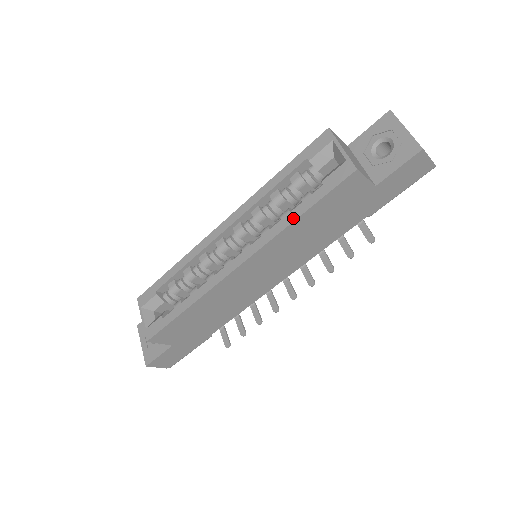
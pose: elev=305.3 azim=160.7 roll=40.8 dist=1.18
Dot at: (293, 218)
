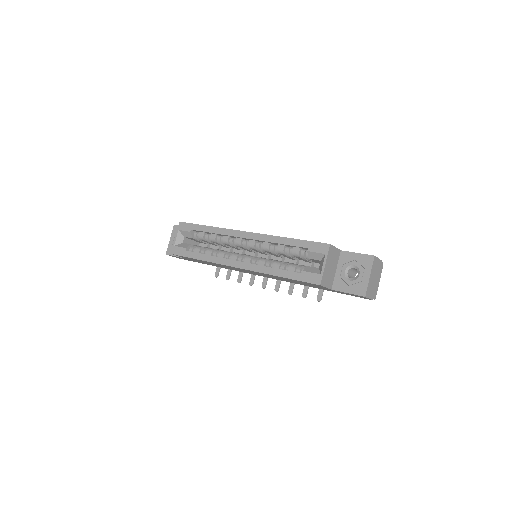
Dot at: (277, 274)
